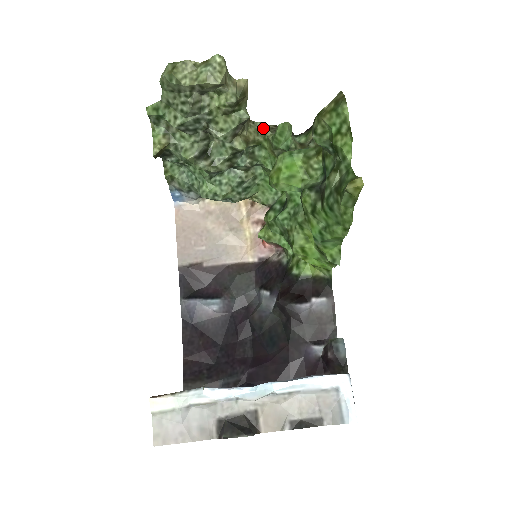
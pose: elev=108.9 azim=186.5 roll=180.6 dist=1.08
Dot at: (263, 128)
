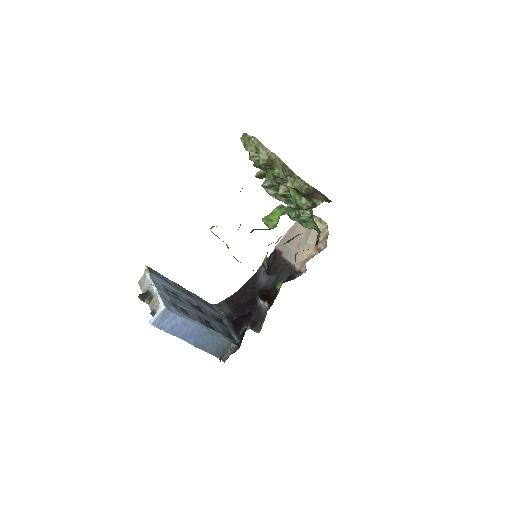
Dot at: (304, 186)
